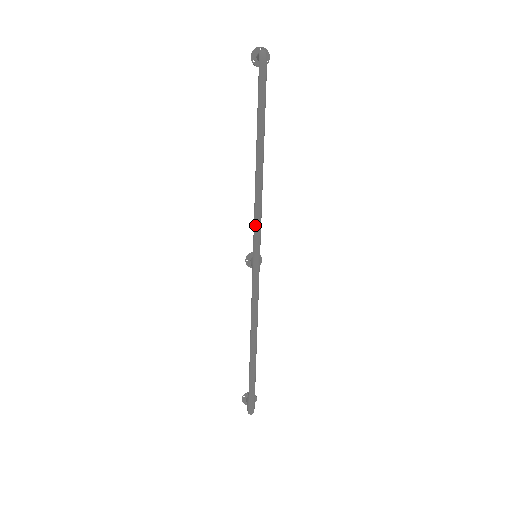
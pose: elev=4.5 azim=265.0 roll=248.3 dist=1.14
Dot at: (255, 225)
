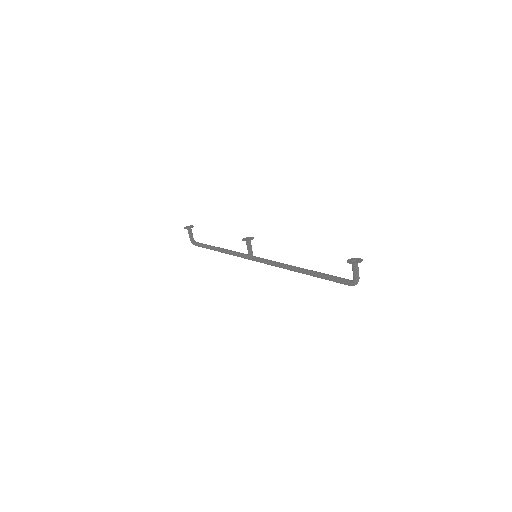
Dot at: occluded
